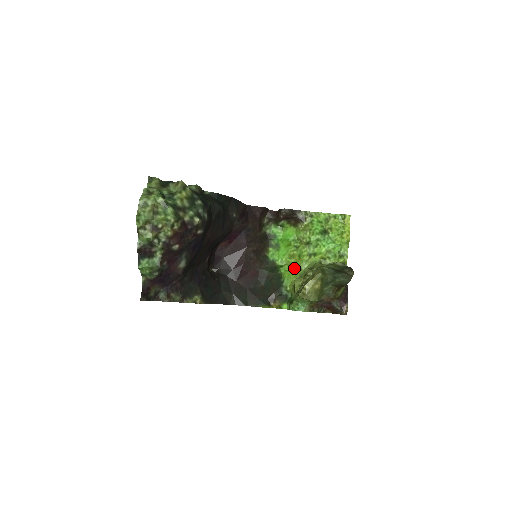
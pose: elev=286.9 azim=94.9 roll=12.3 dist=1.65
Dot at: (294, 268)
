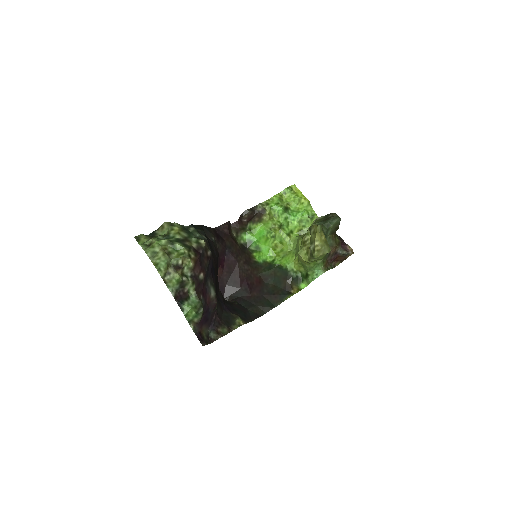
Dot at: (284, 254)
